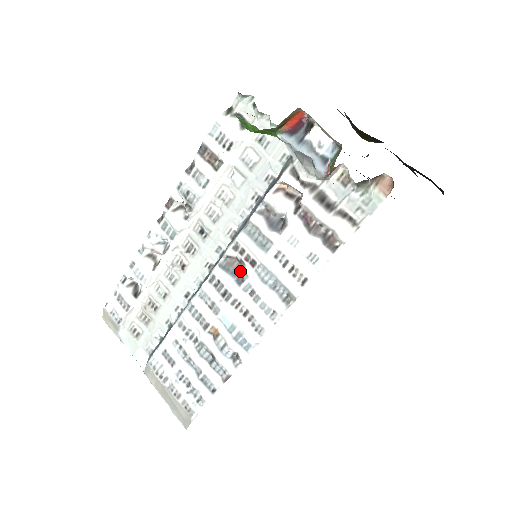
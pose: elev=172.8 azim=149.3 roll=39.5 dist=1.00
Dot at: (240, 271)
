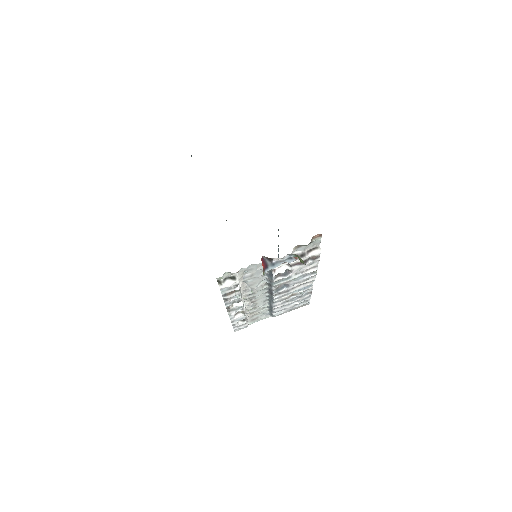
Dot at: (283, 285)
